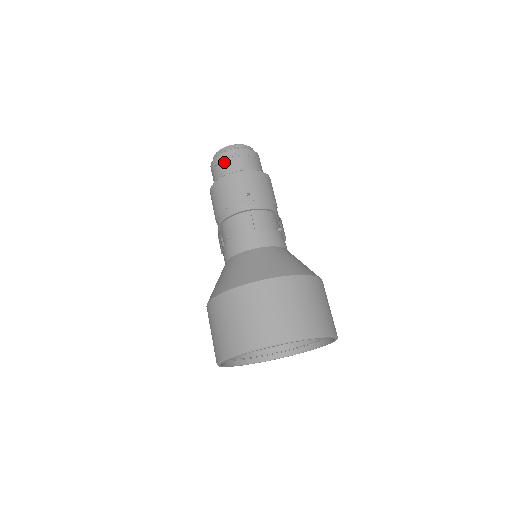
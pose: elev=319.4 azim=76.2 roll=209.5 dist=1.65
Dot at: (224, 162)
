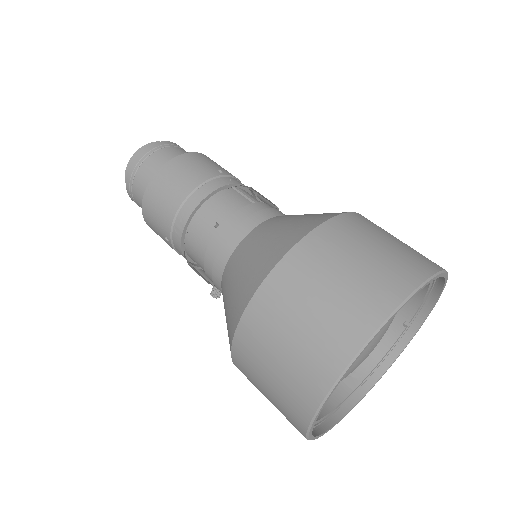
Dot at: (156, 154)
